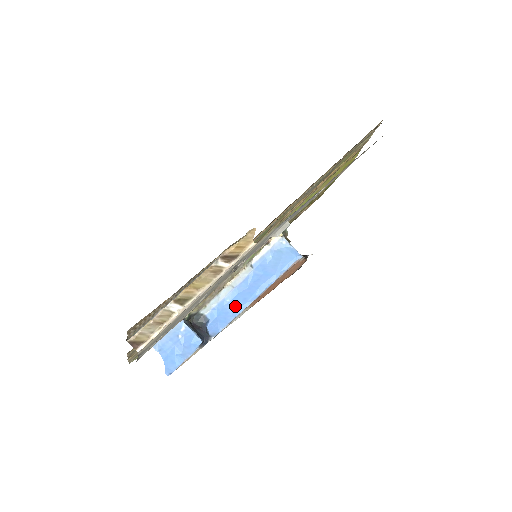
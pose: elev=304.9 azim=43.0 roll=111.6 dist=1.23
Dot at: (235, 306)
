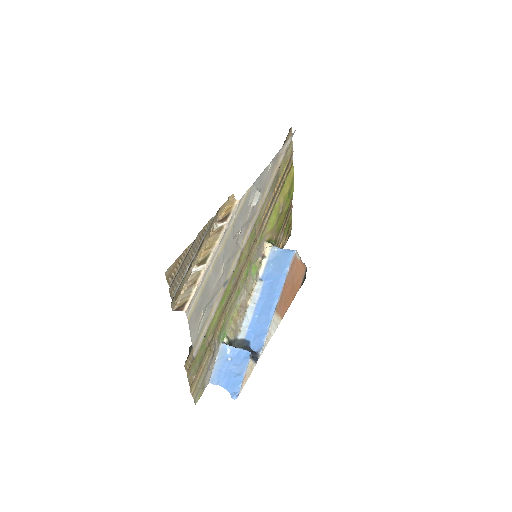
Dot at: (264, 316)
